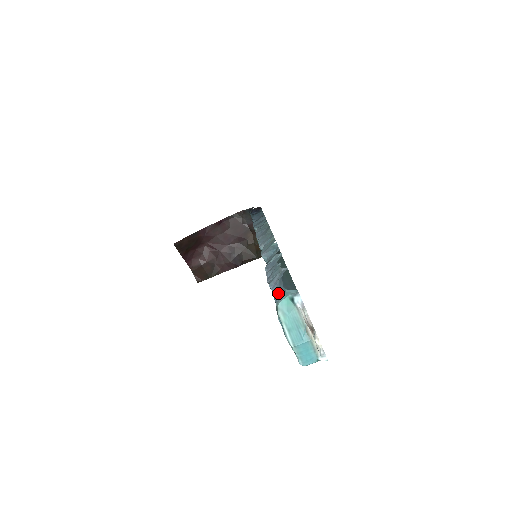
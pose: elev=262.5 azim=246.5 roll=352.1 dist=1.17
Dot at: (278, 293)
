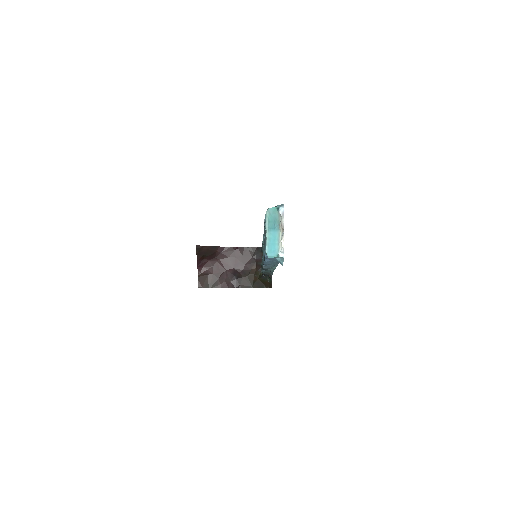
Dot at: occluded
